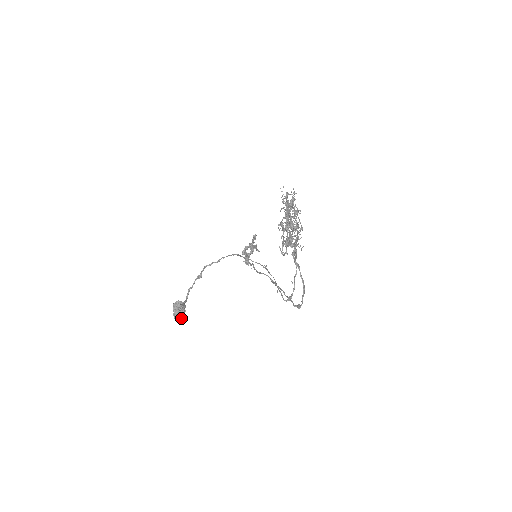
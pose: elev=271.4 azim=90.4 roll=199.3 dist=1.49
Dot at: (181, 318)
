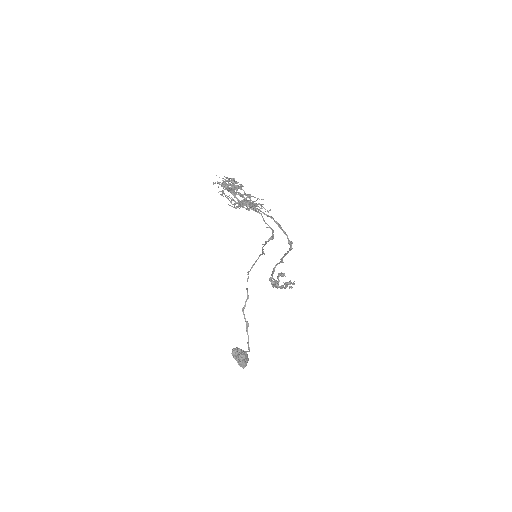
Dot at: (245, 361)
